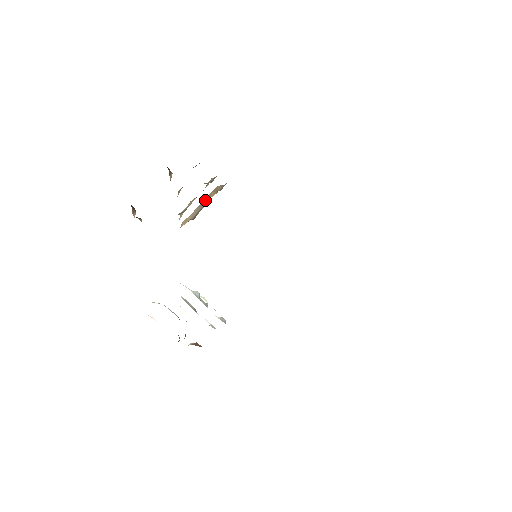
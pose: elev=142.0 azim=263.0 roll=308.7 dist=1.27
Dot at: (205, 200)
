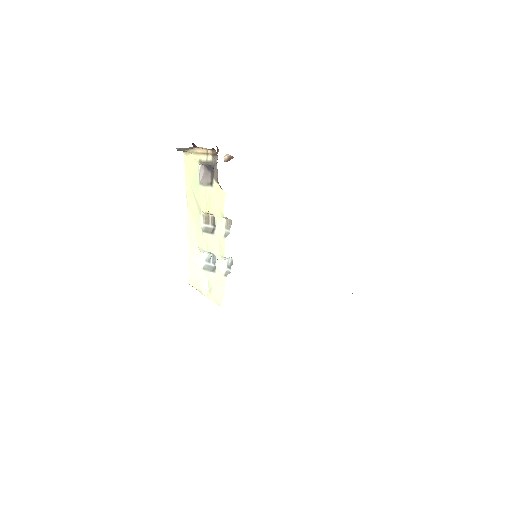
Dot at: occluded
